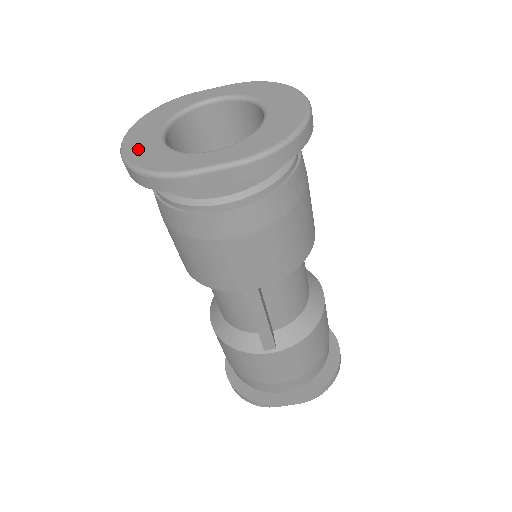
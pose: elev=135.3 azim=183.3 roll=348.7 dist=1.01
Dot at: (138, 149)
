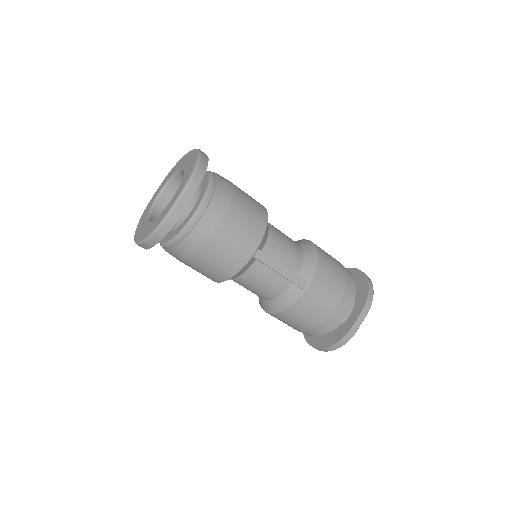
Dot at: (143, 234)
